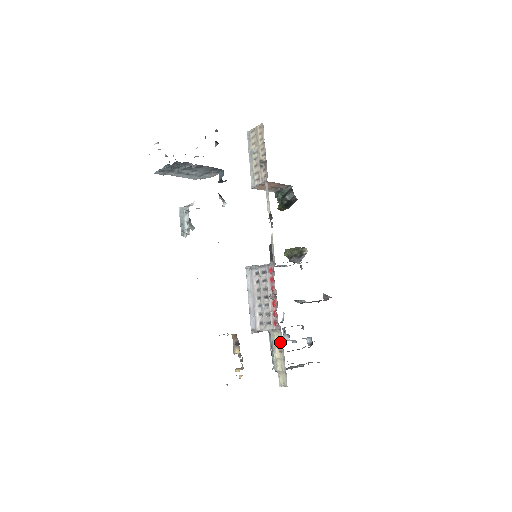
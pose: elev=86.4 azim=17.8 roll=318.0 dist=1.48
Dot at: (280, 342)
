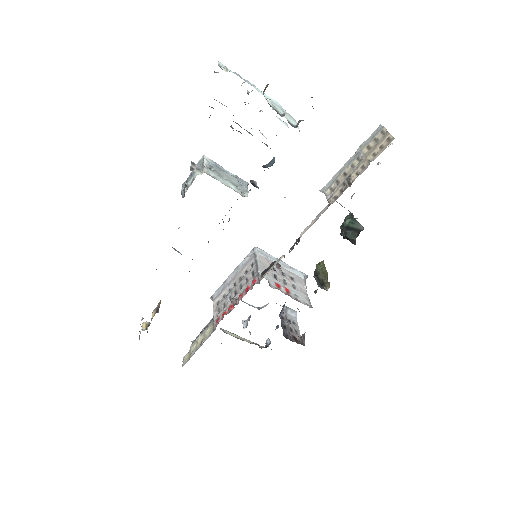
Dot at: (206, 337)
